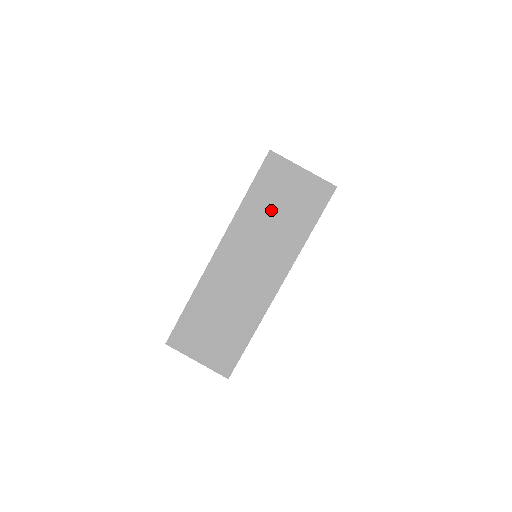
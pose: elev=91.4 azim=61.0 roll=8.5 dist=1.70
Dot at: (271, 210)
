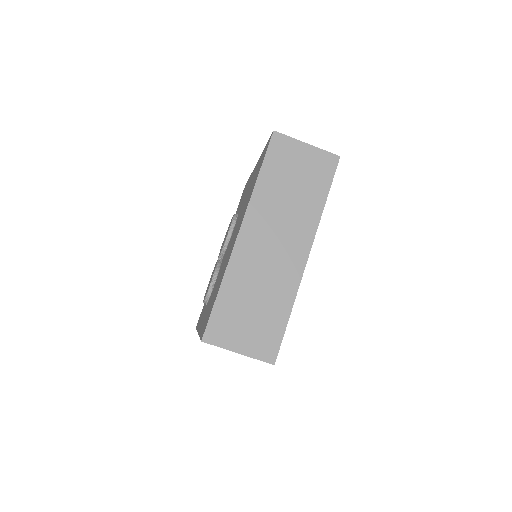
Dot at: (285, 185)
